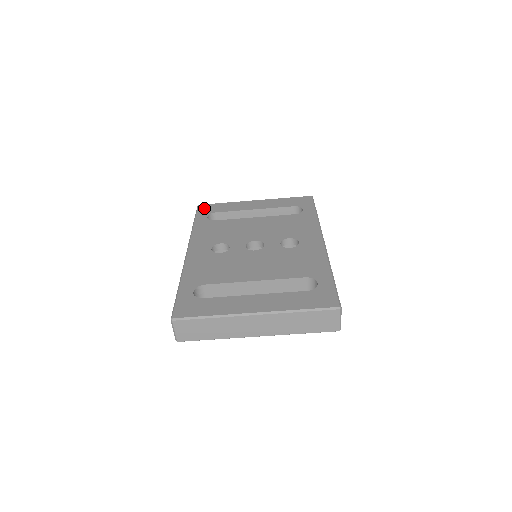
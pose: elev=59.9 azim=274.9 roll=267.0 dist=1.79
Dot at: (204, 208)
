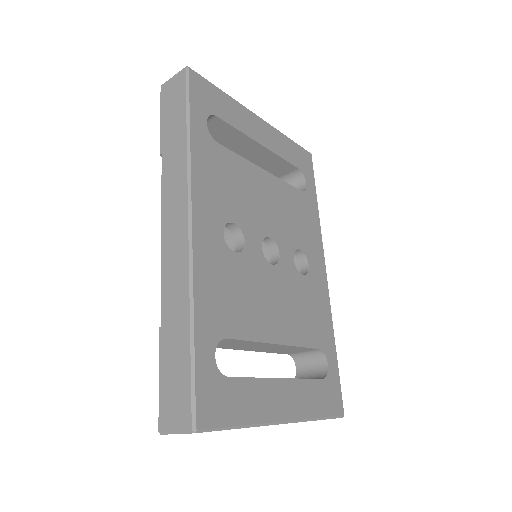
Dot at: (200, 88)
